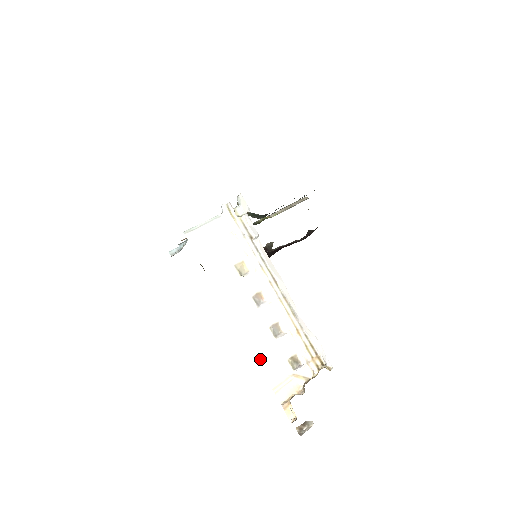
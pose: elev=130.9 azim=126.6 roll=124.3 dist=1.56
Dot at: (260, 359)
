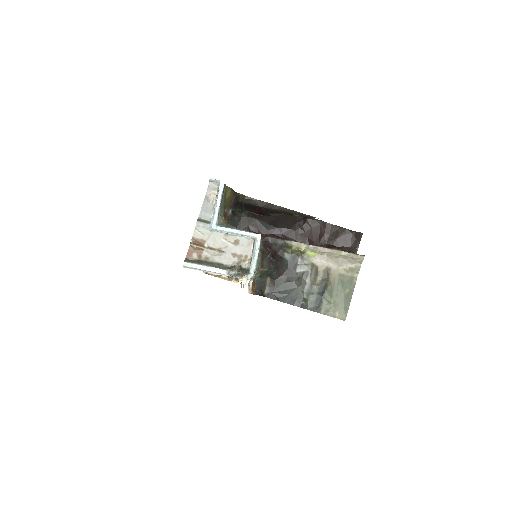
Dot at: occluded
